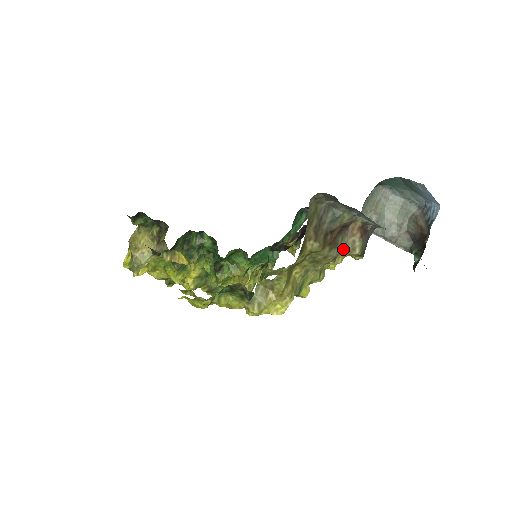
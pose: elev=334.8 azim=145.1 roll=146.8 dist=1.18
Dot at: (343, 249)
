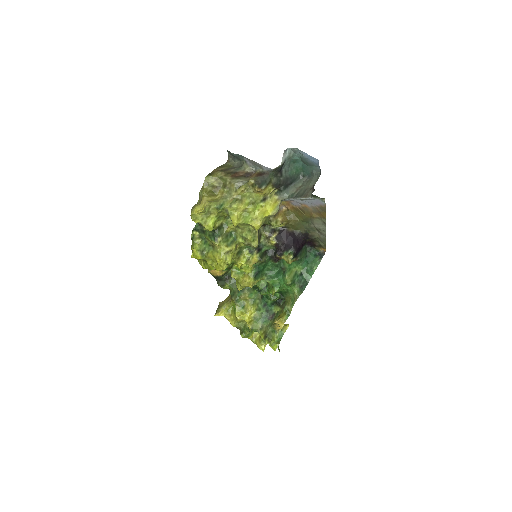
Dot at: (245, 182)
